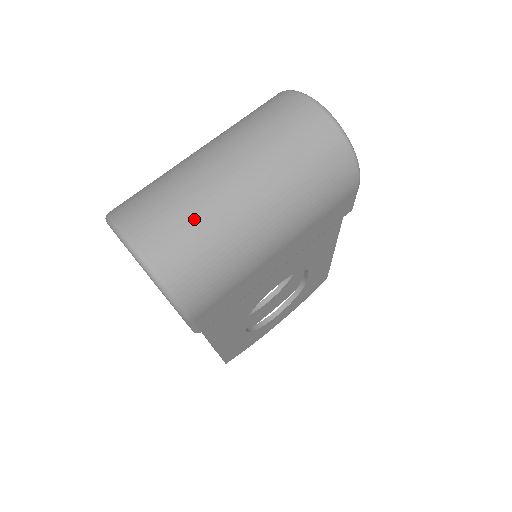
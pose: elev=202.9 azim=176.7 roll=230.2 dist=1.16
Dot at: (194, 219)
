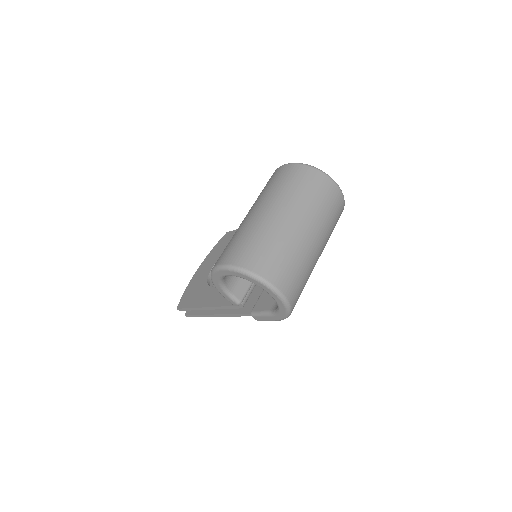
Dot at: (302, 269)
